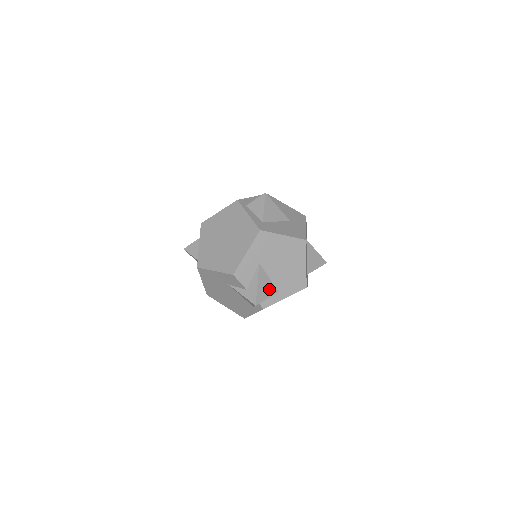
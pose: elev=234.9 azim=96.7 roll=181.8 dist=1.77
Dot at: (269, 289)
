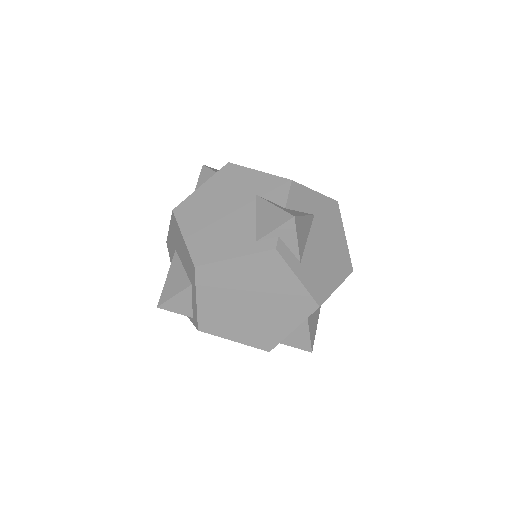
Dot at: (302, 241)
